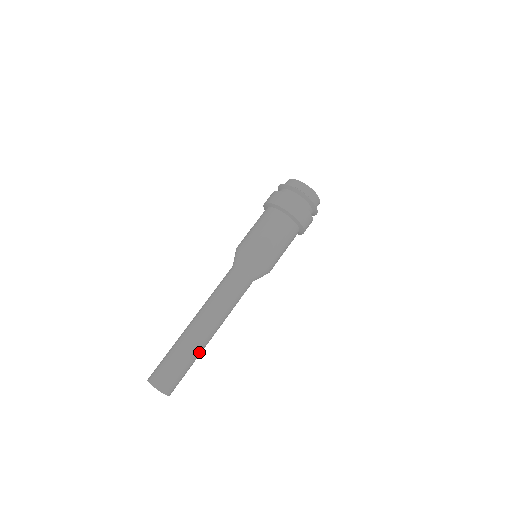
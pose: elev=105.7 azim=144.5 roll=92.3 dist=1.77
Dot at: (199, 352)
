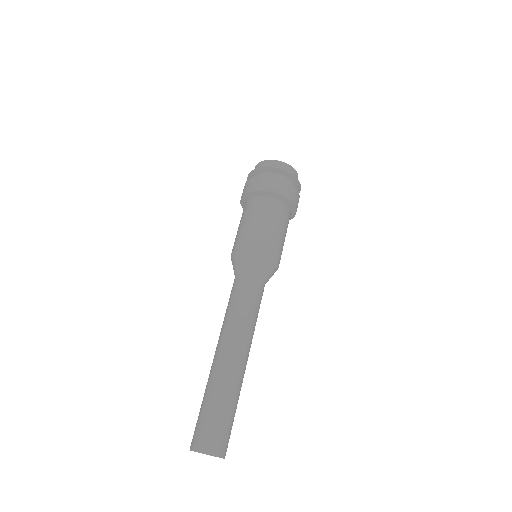
Dot at: (240, 388)
